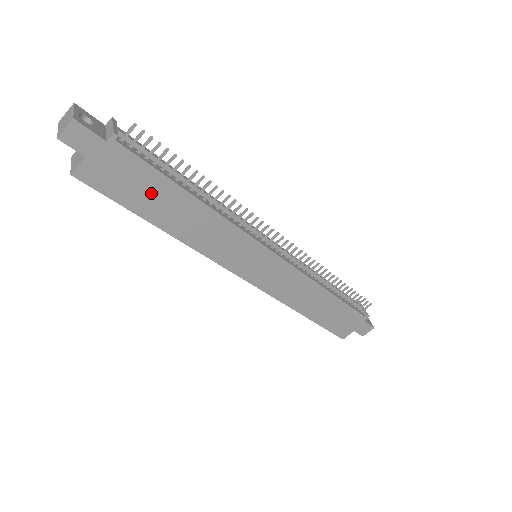
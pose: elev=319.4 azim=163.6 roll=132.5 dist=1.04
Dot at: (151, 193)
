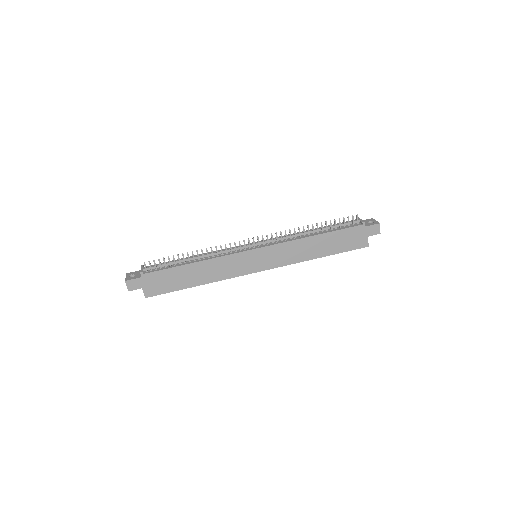
Dot at: (176, 278)
